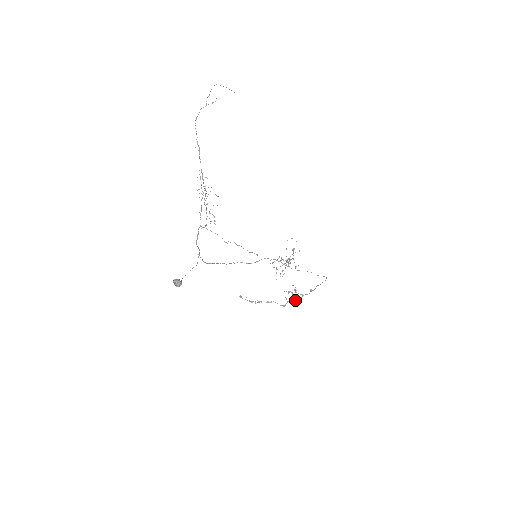
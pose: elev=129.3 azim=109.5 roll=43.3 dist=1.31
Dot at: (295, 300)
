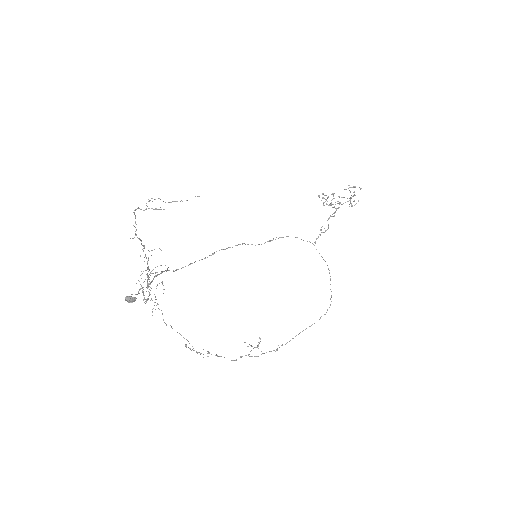
Dot at: (251, 356)
